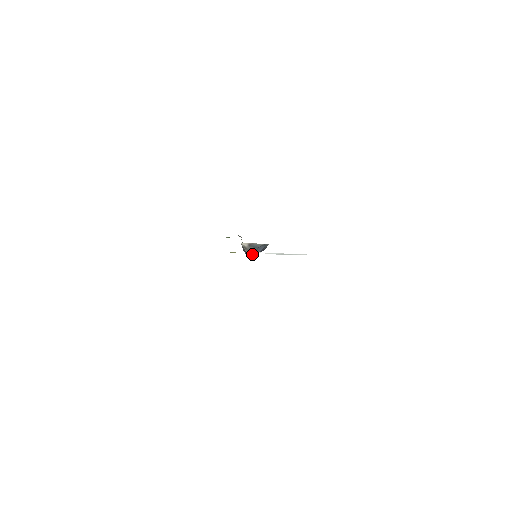
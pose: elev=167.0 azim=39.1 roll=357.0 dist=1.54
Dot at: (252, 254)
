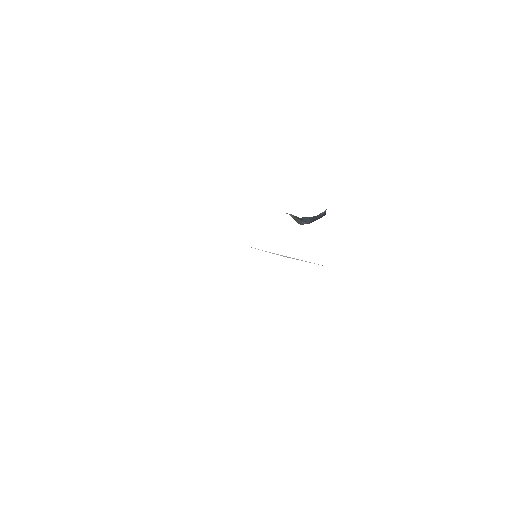
Dot at: (301, 224)
